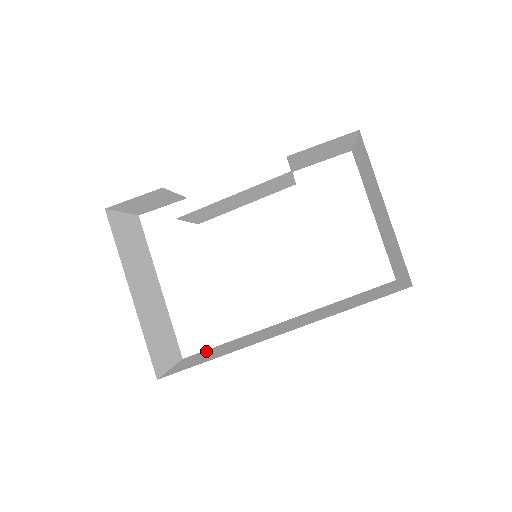
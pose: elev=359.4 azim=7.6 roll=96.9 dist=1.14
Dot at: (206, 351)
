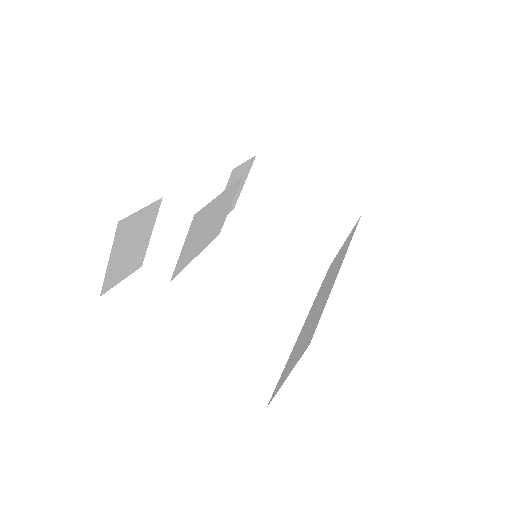
Dot at: (283, 374)
